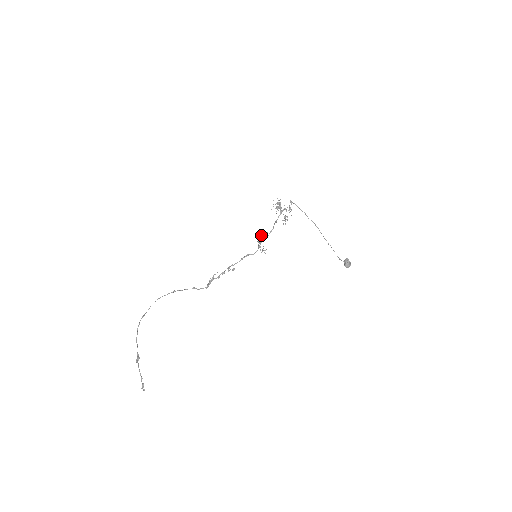
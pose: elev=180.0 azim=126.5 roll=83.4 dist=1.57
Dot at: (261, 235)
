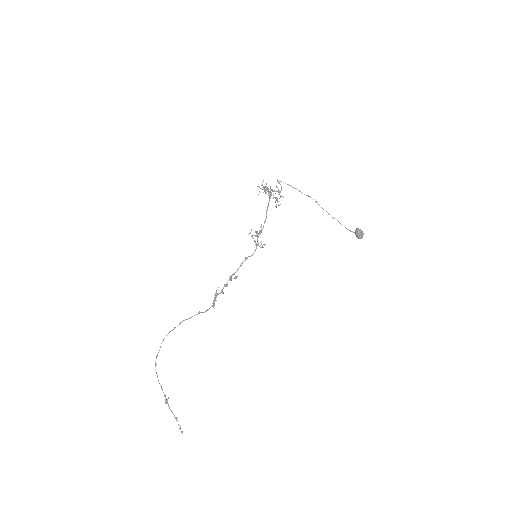
Dot at: (255, 231)
